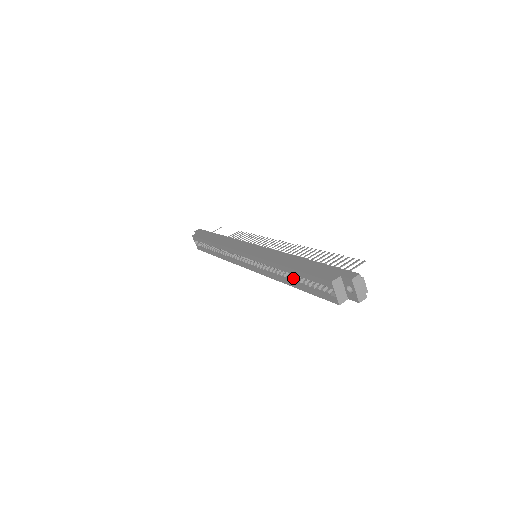
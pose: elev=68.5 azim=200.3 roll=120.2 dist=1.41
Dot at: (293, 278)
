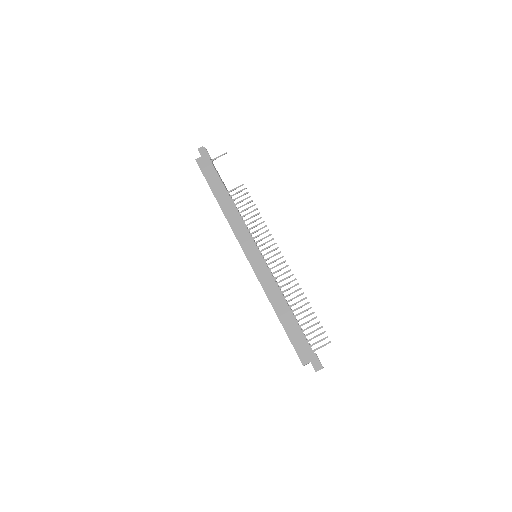
Dot at: occluded
